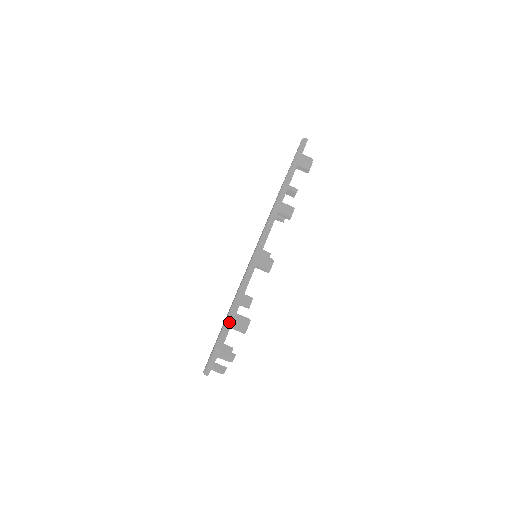
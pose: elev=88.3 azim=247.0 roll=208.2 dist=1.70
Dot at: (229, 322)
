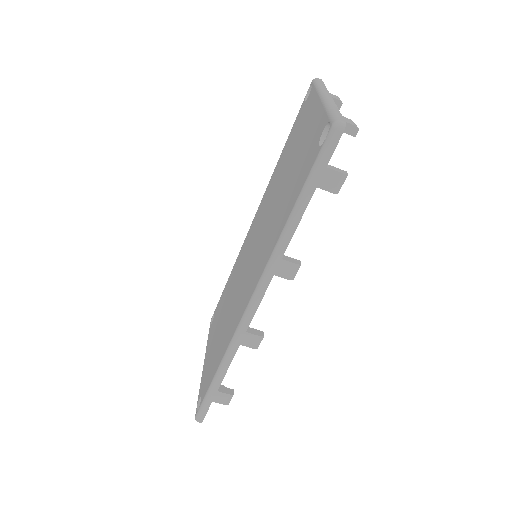
Dot at: (207, 403)
